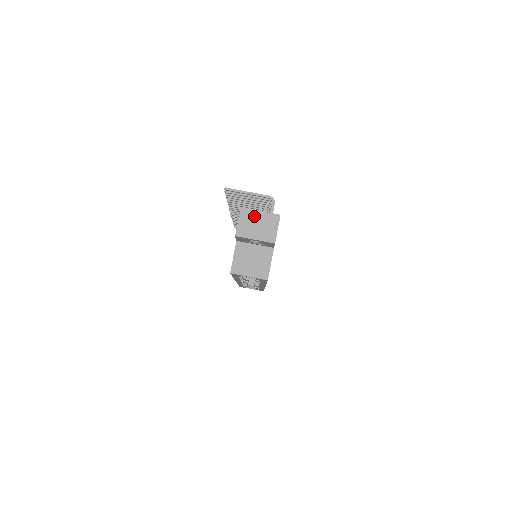
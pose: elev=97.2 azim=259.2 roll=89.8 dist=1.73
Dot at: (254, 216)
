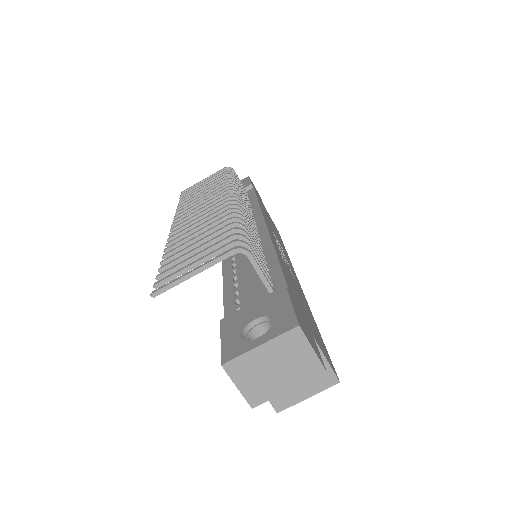
Dot at: (255, 361)
